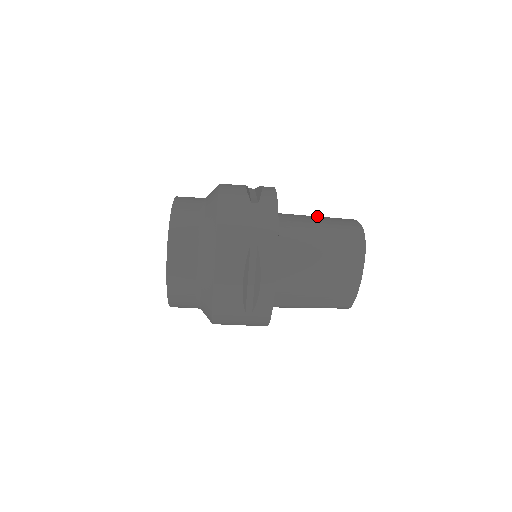
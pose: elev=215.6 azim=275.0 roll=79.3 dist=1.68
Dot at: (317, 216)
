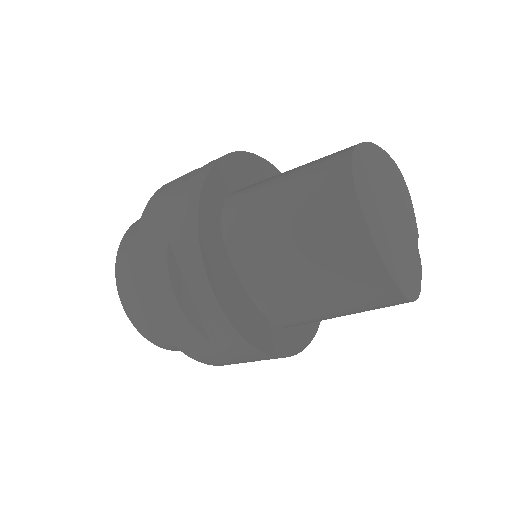
Dot at: occluded
